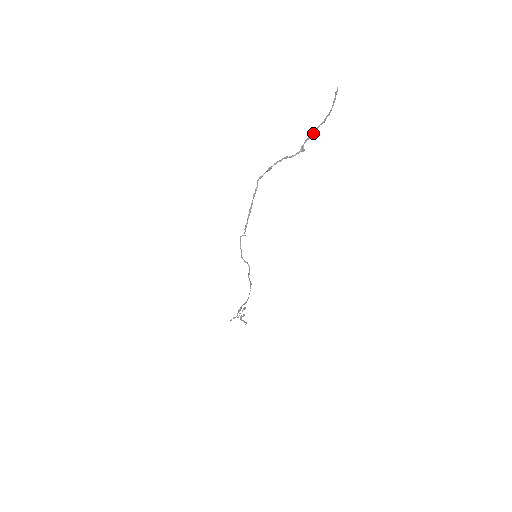
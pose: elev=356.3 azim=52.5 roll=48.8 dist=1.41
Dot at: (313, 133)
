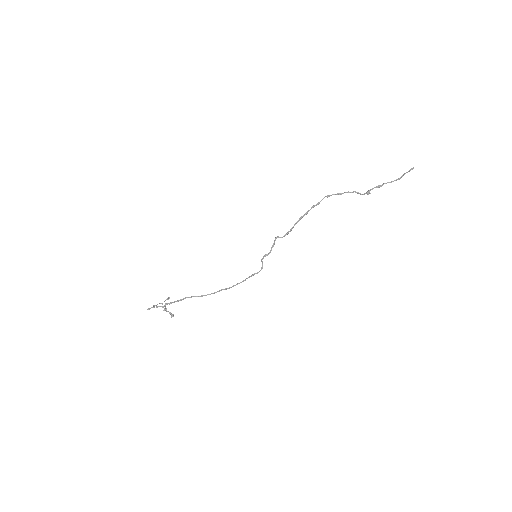
Dot at: occluded
